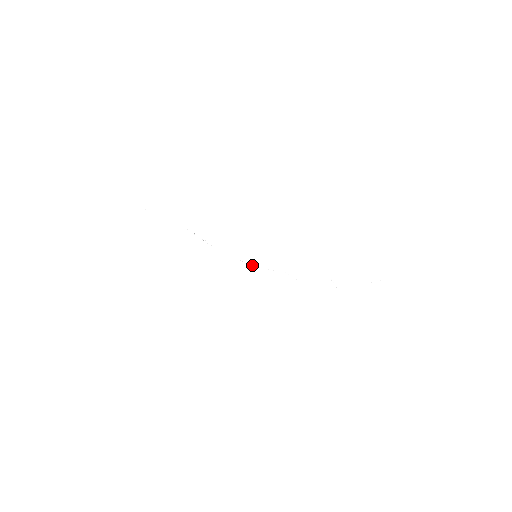
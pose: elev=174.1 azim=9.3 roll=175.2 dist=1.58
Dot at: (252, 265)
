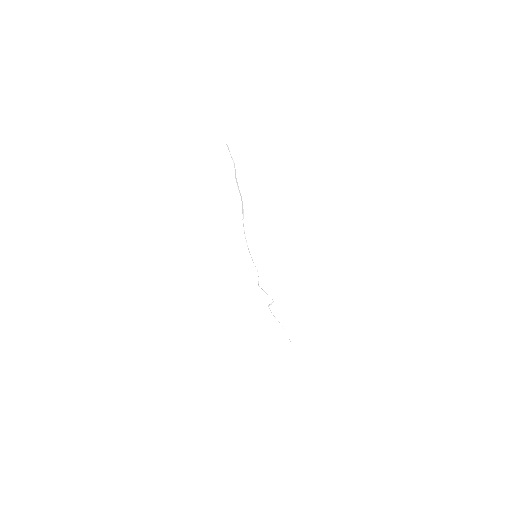
Dot at: (249, 251)
